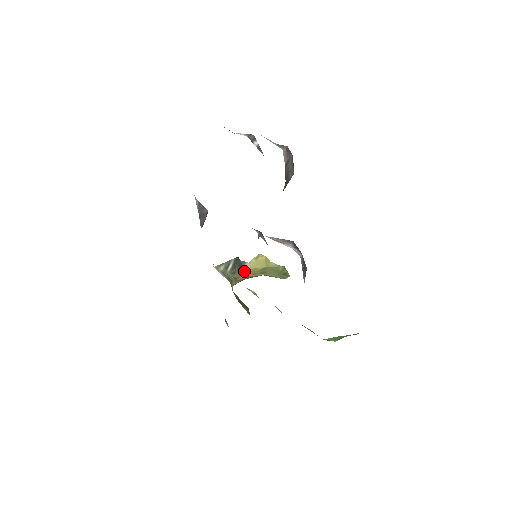
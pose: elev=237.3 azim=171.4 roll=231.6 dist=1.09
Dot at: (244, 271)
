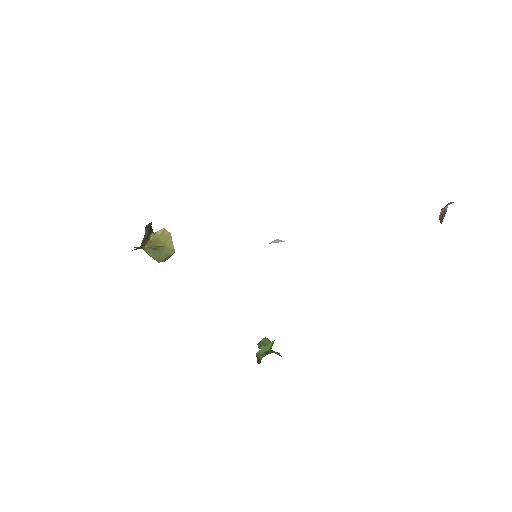
Dot at: (148, 240)
